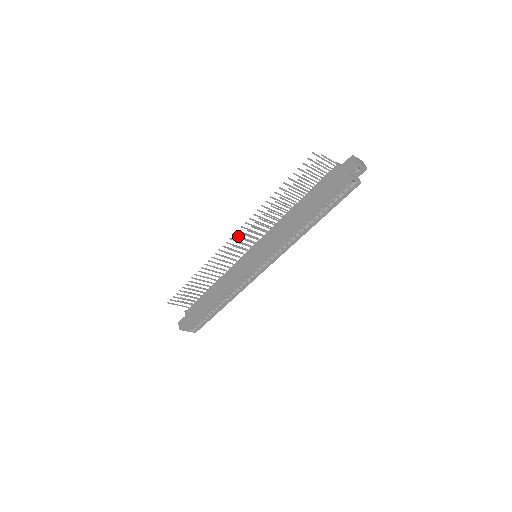
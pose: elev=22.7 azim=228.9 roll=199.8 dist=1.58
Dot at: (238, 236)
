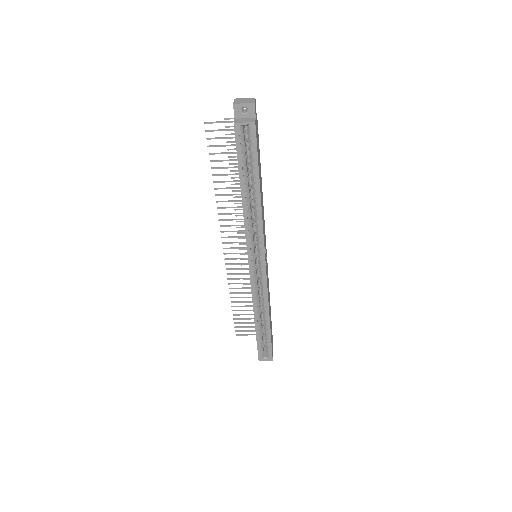
Dot at: (228, 243)
